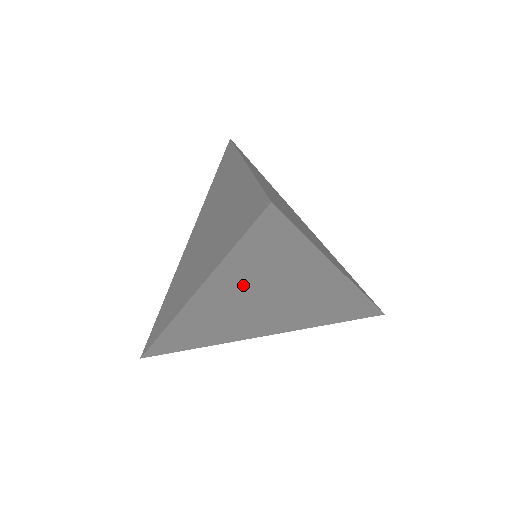
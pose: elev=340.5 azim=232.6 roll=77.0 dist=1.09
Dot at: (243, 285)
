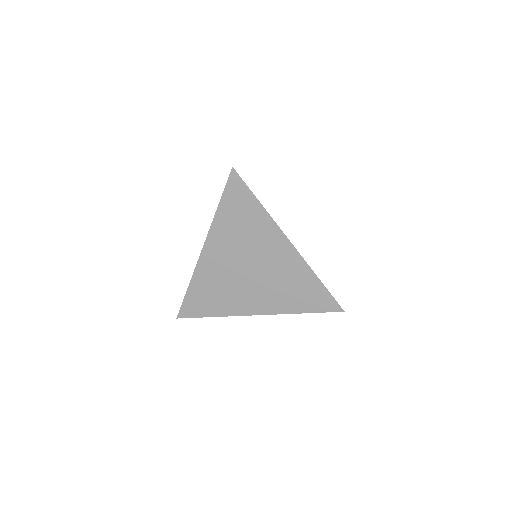
Dot at: (231, 240)
